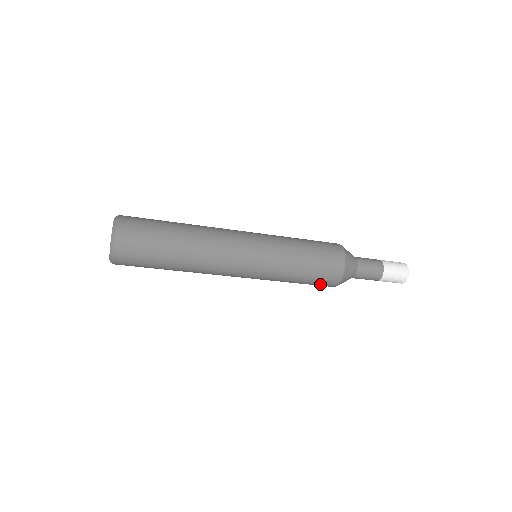
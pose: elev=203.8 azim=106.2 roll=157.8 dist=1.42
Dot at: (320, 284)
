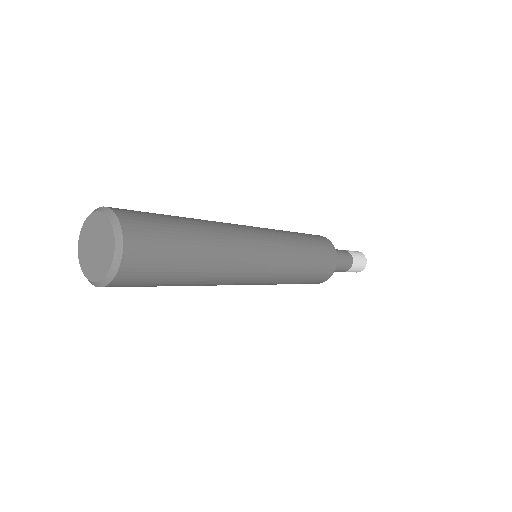
Dot at: (315, 281)
